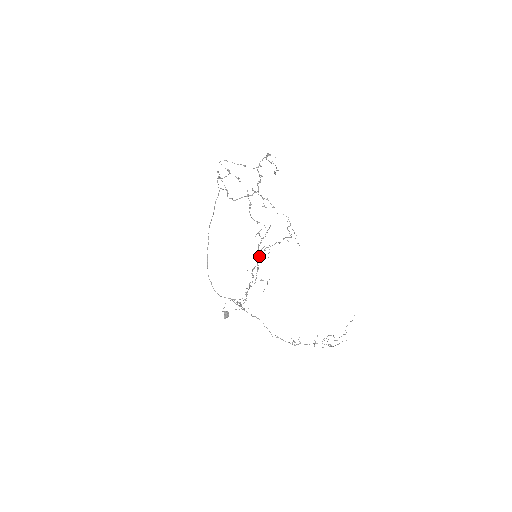
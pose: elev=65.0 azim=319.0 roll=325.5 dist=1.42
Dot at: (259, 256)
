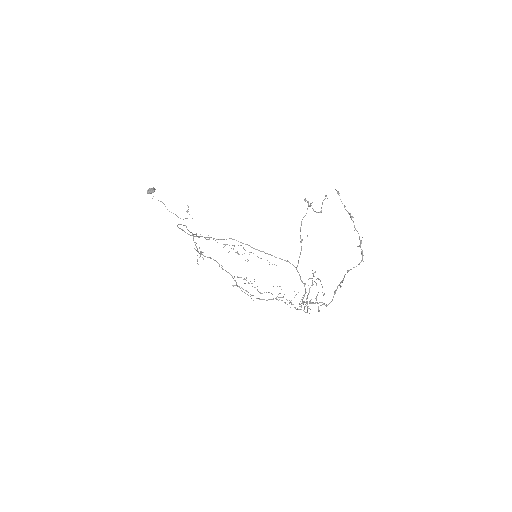
Dot at: occluded
